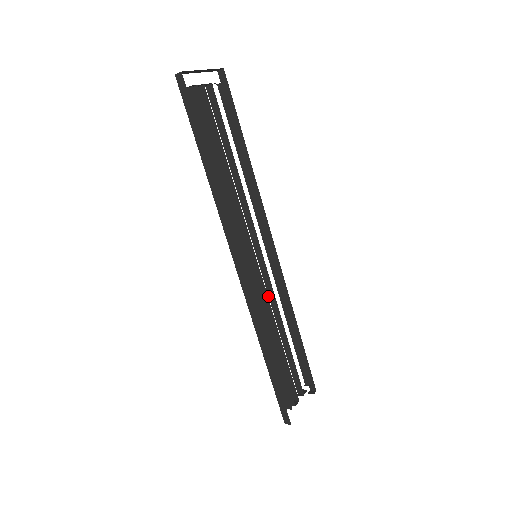
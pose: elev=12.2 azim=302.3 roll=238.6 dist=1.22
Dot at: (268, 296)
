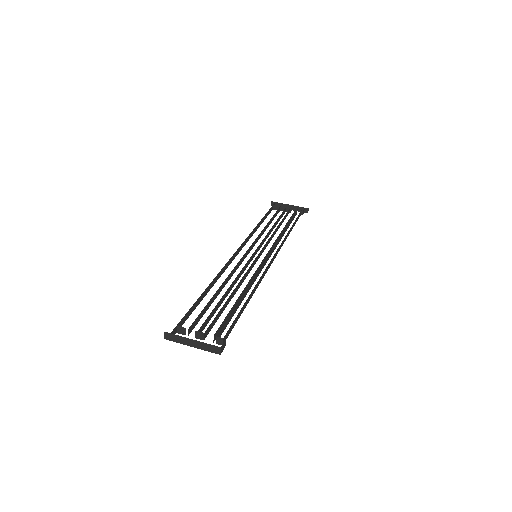
Dot at: occluded
